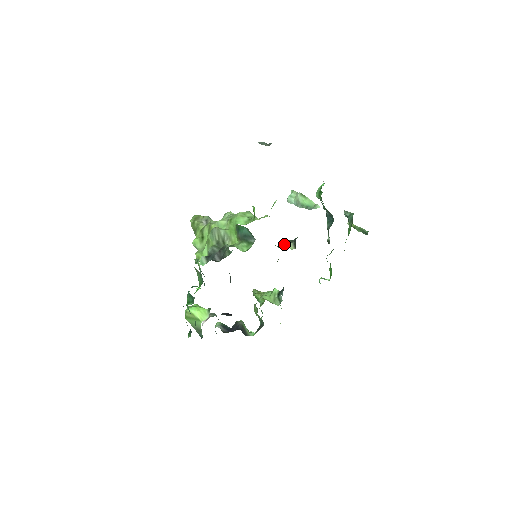
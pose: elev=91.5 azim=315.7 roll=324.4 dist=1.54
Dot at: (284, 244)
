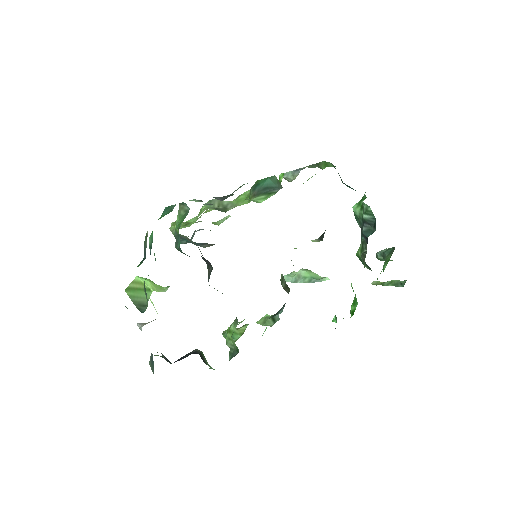
Dot at: occluded
